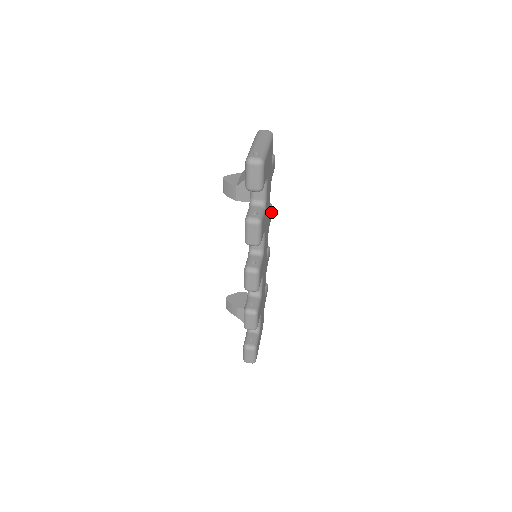
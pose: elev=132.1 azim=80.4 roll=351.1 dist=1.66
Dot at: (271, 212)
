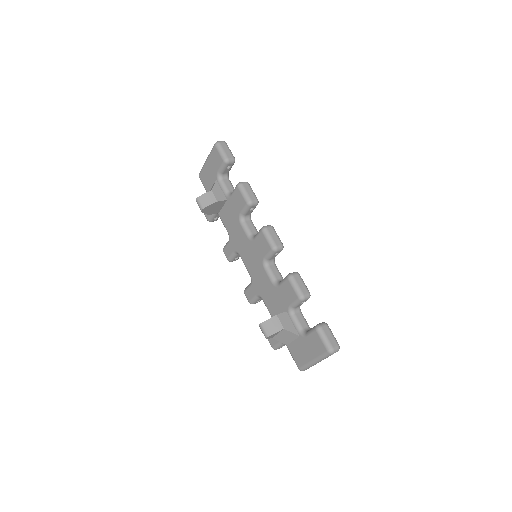
Dot at: occluded
